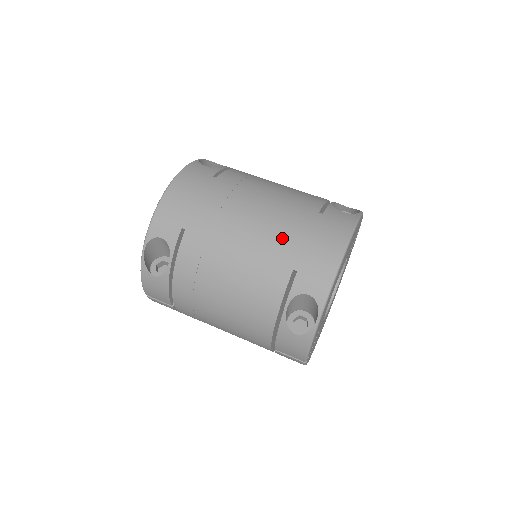
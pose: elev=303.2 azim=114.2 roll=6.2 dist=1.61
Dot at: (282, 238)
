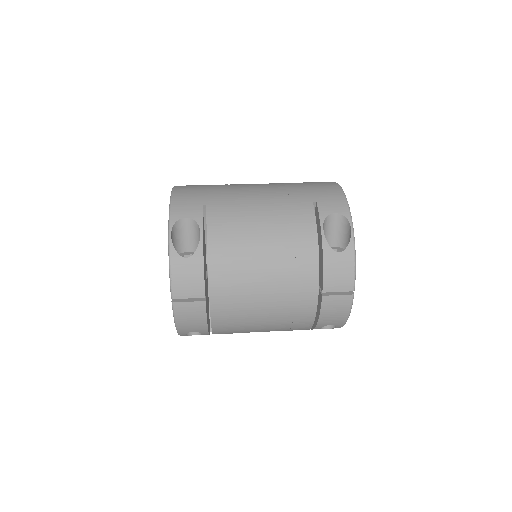
Dot at: (290, 190)
